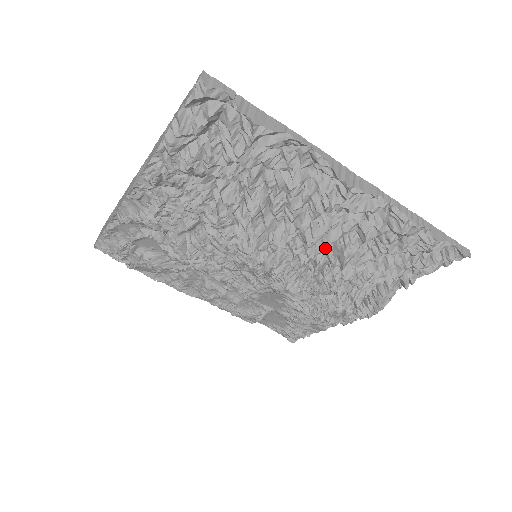
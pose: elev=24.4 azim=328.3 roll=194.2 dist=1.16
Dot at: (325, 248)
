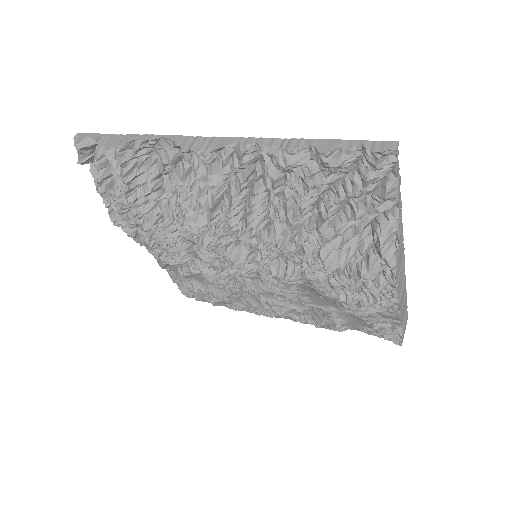
Dot at: (249, 220)
